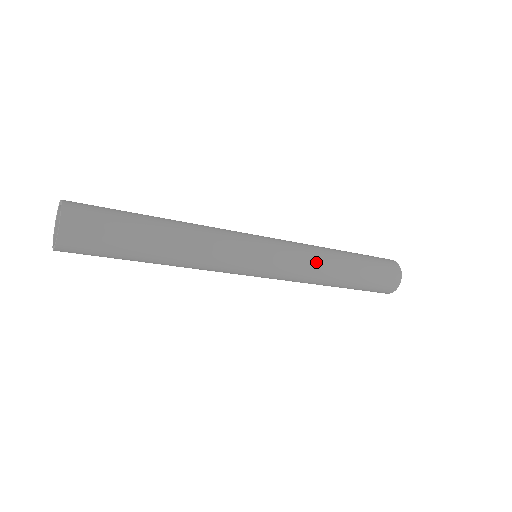
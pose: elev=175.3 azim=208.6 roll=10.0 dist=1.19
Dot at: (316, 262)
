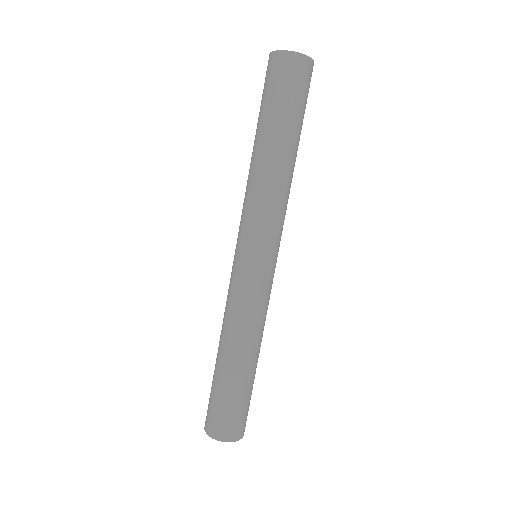
Dot at: occluded
